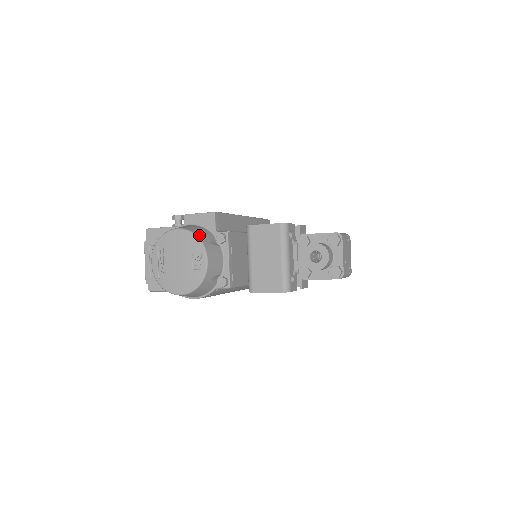
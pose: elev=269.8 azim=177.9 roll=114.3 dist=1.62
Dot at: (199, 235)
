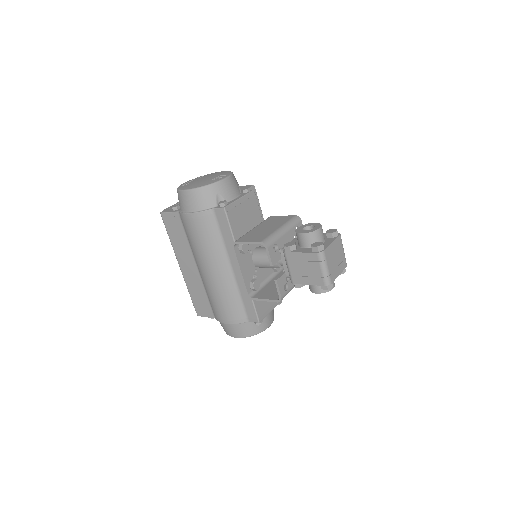
Dot at: occluded
